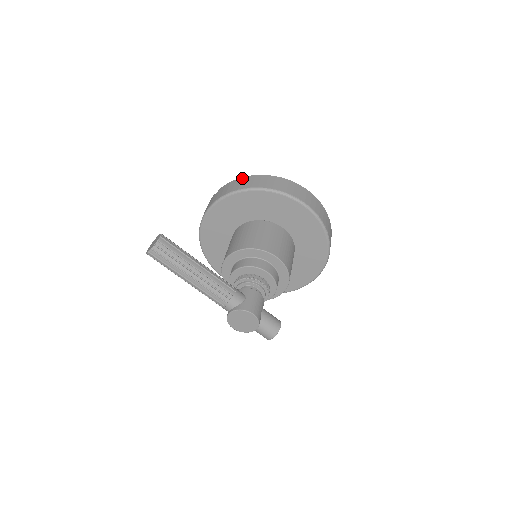
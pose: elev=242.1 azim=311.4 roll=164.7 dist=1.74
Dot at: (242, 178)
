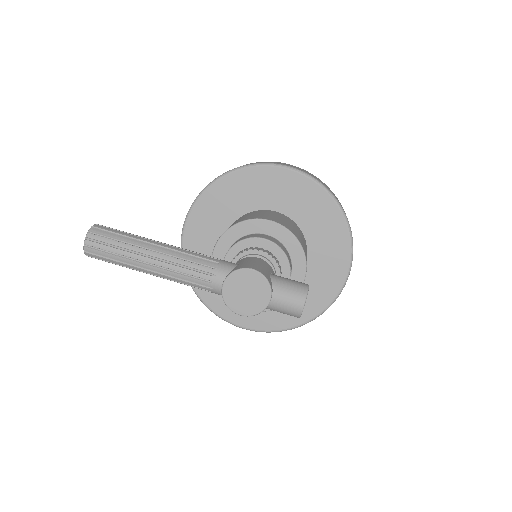
Dot at: occluded
